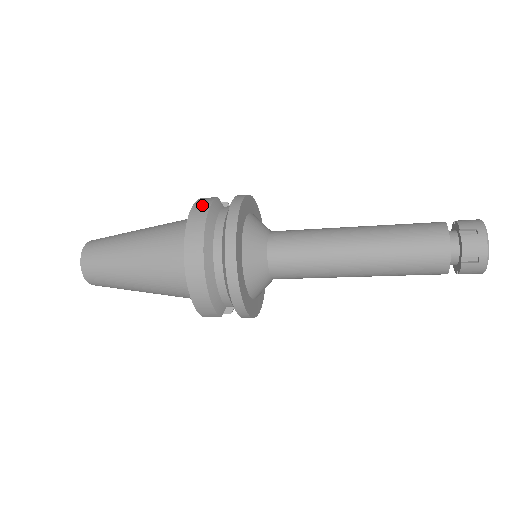
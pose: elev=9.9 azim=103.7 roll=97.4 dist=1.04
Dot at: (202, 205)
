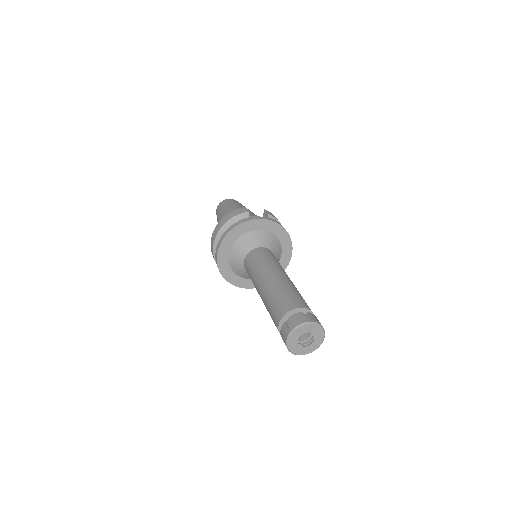
Dot at: (232, 214)
